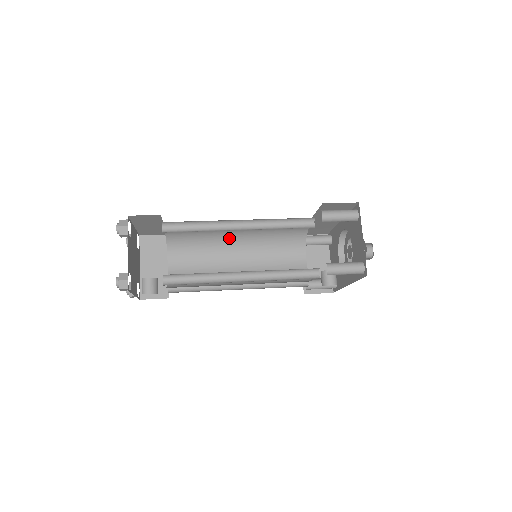
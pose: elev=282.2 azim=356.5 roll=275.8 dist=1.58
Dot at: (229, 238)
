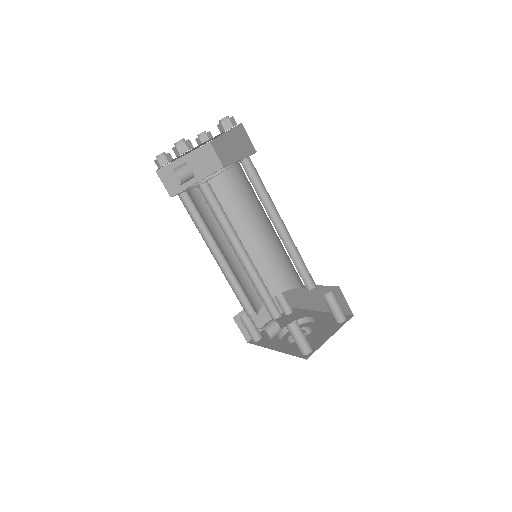
Dot at: (253, 224)
